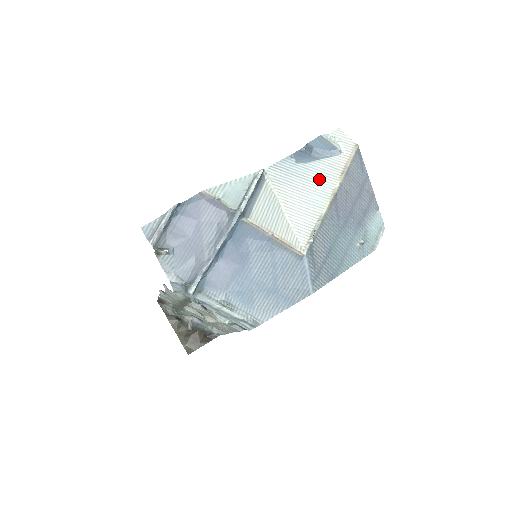
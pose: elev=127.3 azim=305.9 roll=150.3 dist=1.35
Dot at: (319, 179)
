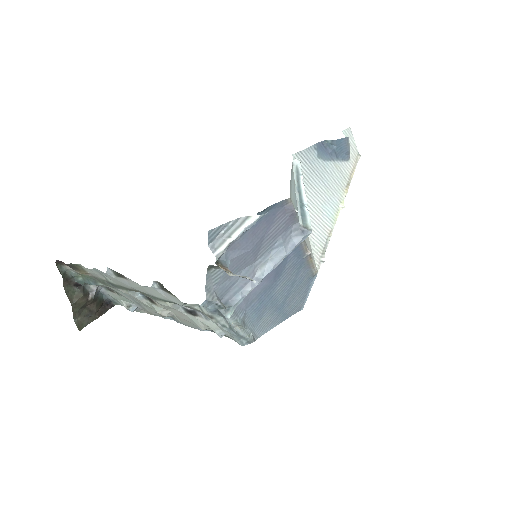
Dot at: (332, 185)
